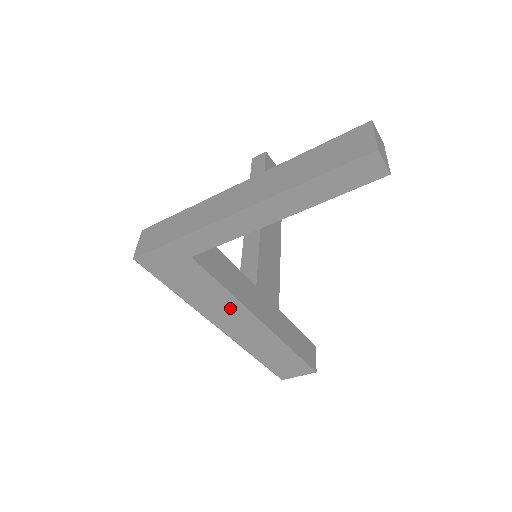
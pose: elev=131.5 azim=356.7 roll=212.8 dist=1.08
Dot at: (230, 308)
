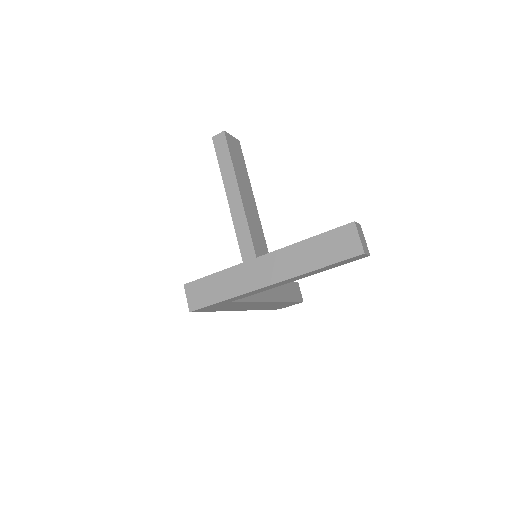
Dot at: occluded
